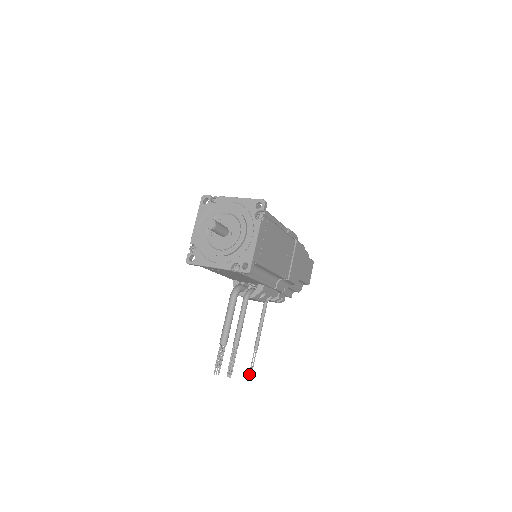
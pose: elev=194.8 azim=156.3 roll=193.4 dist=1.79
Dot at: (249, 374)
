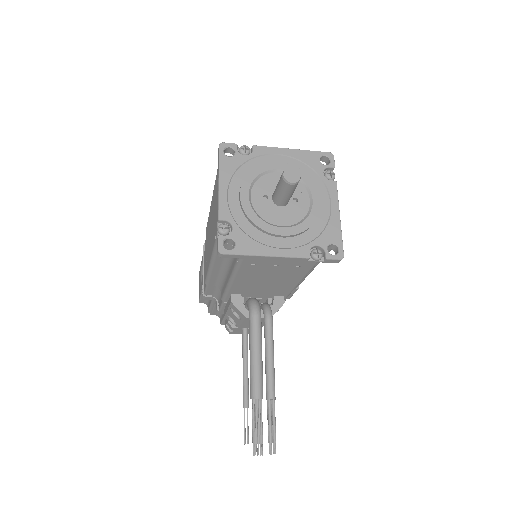
Dot at: occluded
